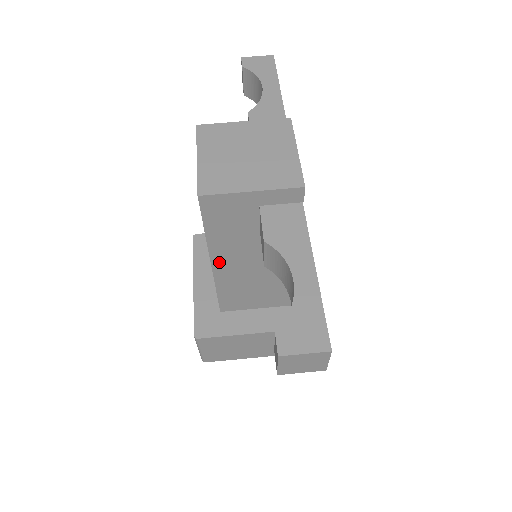
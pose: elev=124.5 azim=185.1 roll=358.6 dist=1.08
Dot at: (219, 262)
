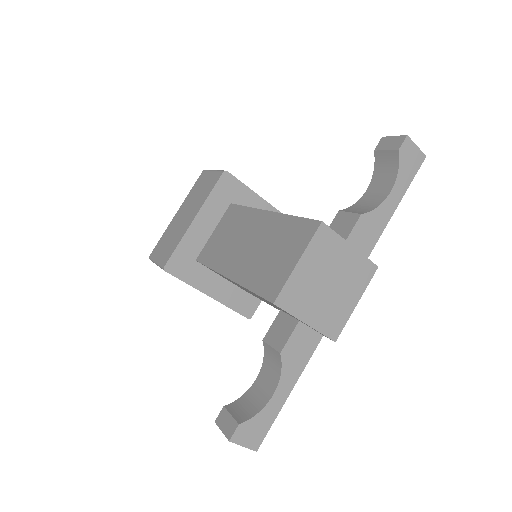
Dot at: (234, 282)
